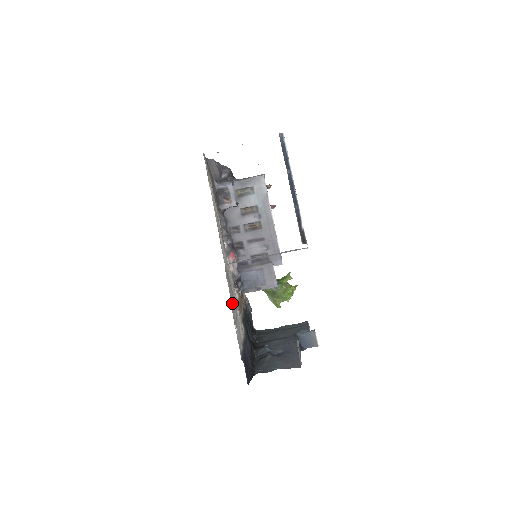
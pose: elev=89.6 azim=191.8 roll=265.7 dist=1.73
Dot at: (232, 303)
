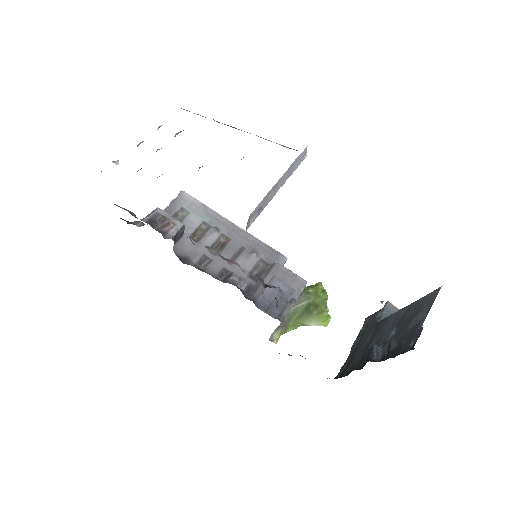
Dot at: occluded
